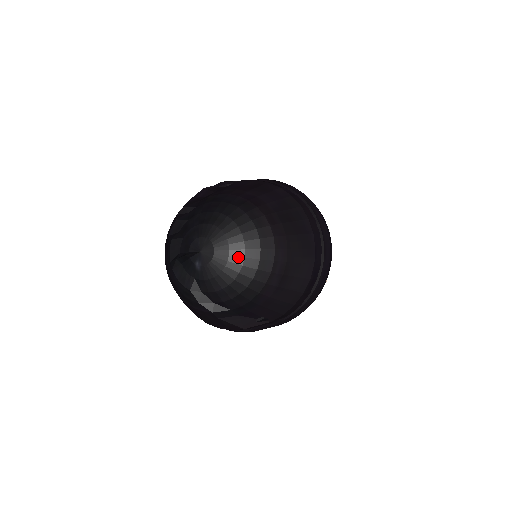
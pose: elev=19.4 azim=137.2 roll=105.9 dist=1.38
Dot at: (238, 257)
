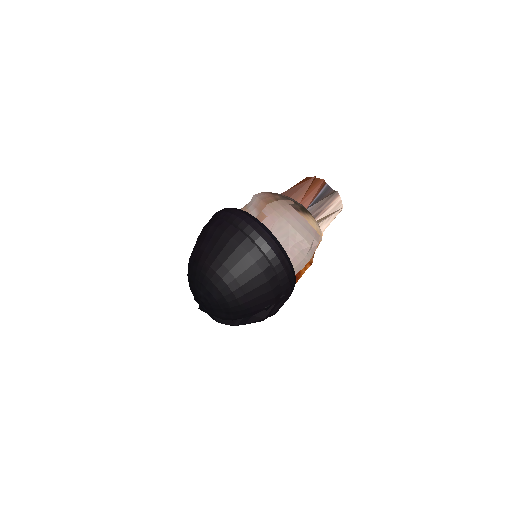
Dot at: (210, 298)
